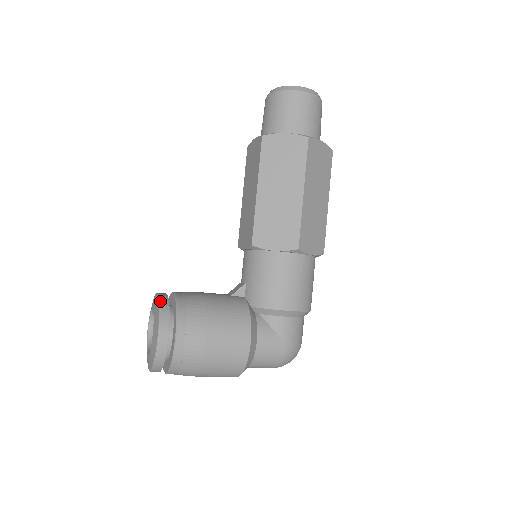
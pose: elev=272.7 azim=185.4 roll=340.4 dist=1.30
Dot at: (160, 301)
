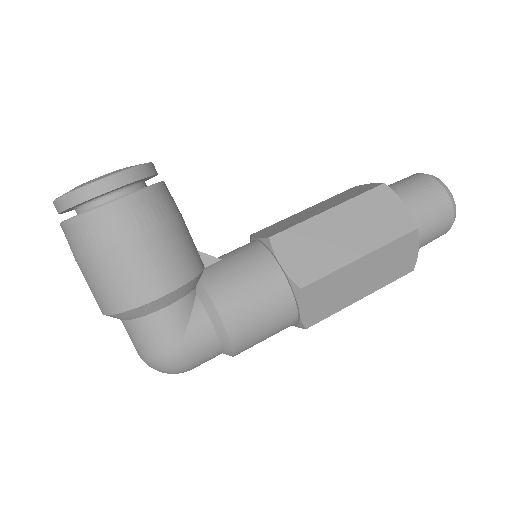
Dot at: (148, 164)
